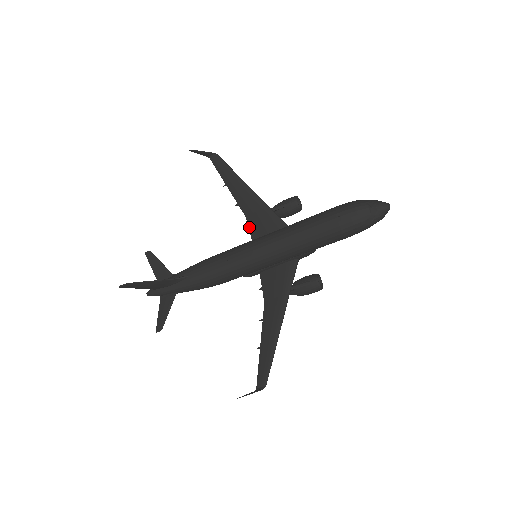
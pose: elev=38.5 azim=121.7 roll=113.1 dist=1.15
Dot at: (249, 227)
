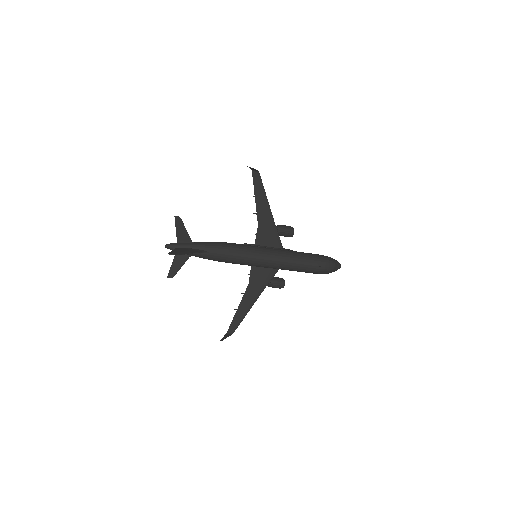
Dot at: (257, 233)
